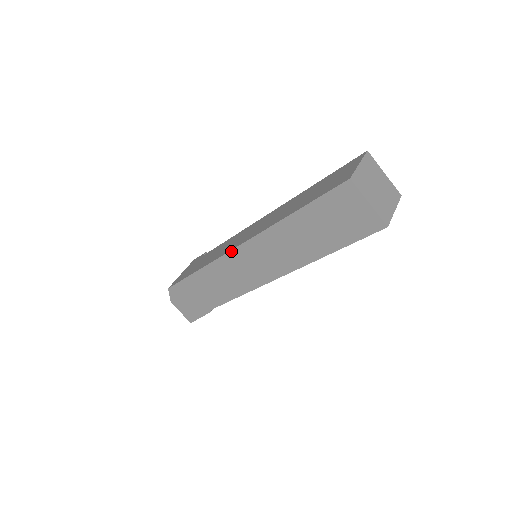
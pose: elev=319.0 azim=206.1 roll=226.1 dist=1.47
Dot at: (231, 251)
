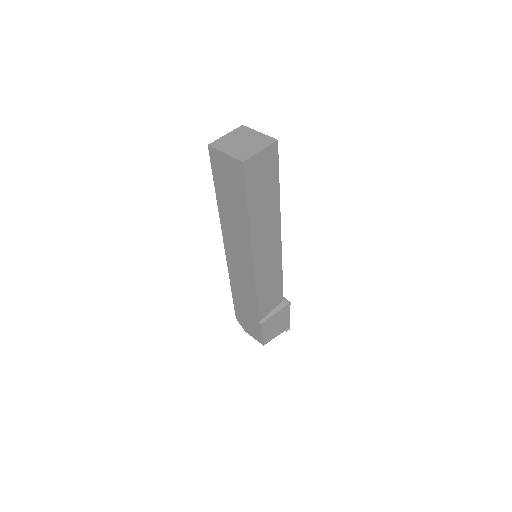
Dot at: (226, 255)
